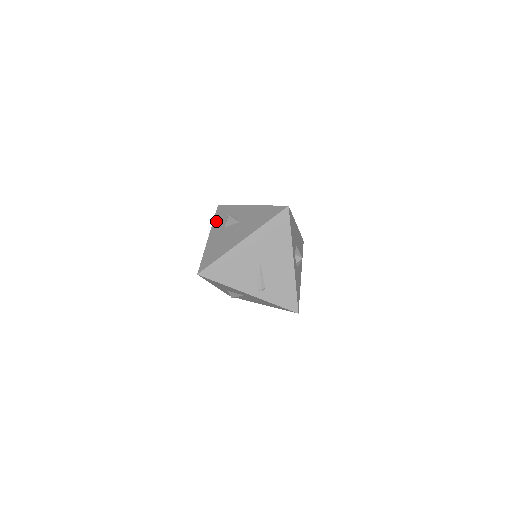
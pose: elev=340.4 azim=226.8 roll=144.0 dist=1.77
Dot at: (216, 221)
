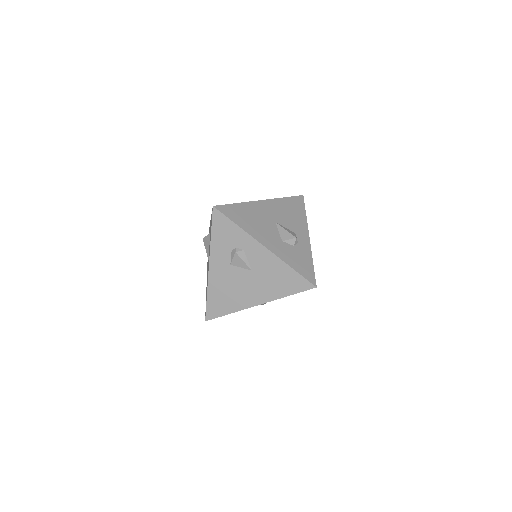
Dot at: (216, 244)
